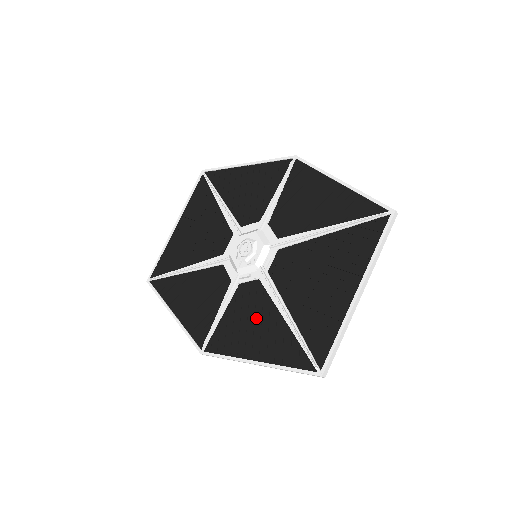
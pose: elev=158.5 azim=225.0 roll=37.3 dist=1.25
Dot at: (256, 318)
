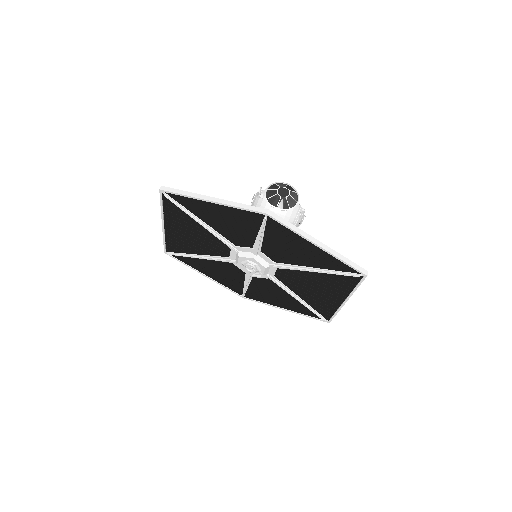
Dot at: (276, 294)
